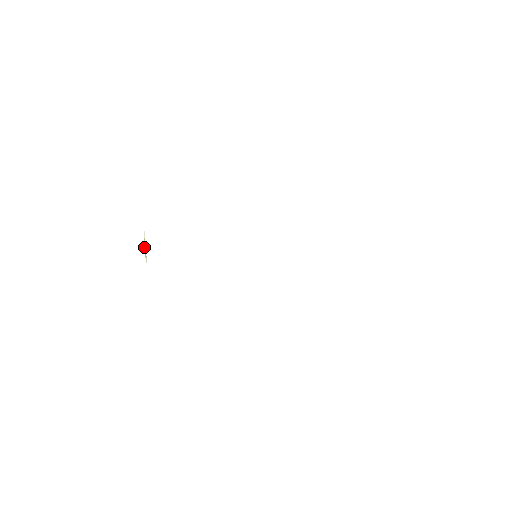
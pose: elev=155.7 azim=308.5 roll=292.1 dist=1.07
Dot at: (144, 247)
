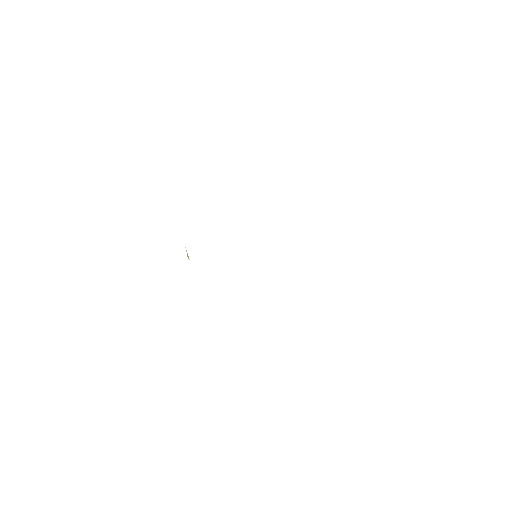
Dot at: (187, 254)
